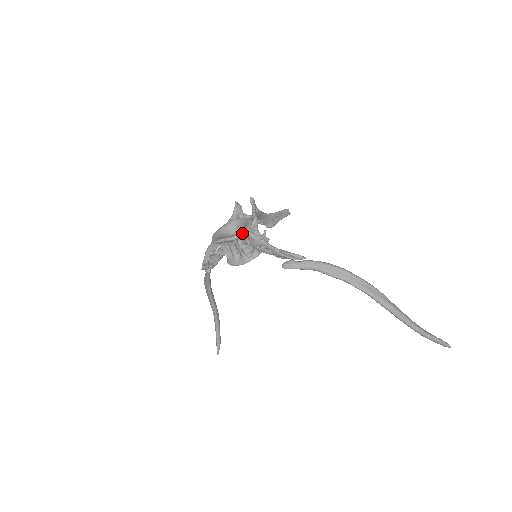
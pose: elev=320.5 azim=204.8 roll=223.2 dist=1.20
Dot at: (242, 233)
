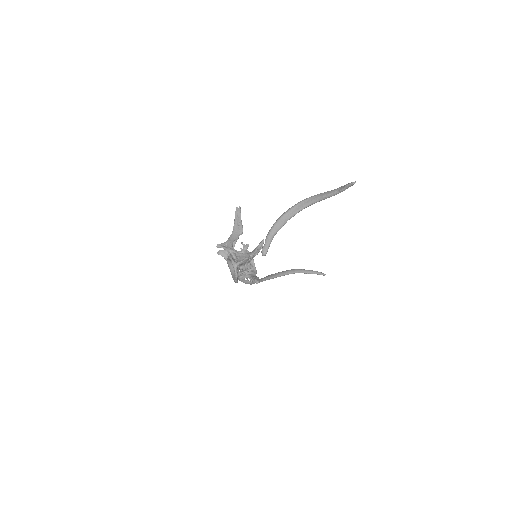
Dot at: (235, 270)
